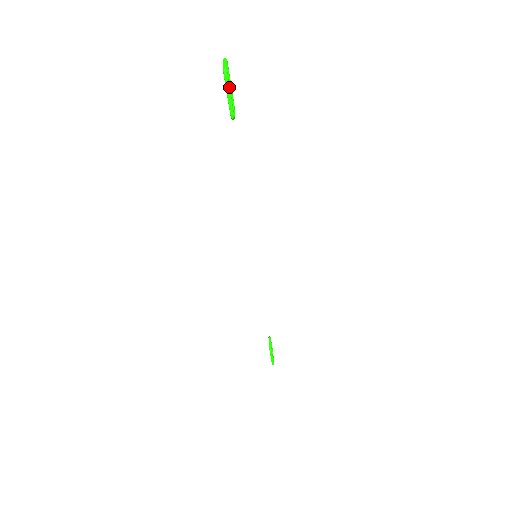
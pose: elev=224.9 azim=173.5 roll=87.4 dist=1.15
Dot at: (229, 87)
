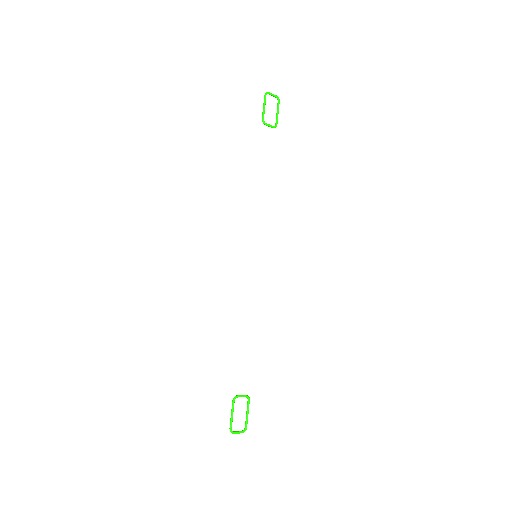
Dot at: (265, 102)
